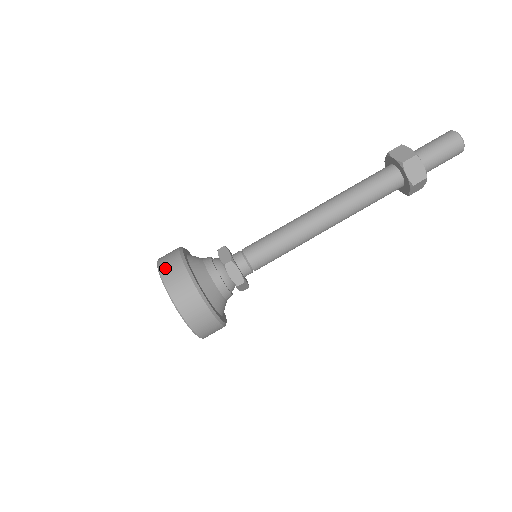
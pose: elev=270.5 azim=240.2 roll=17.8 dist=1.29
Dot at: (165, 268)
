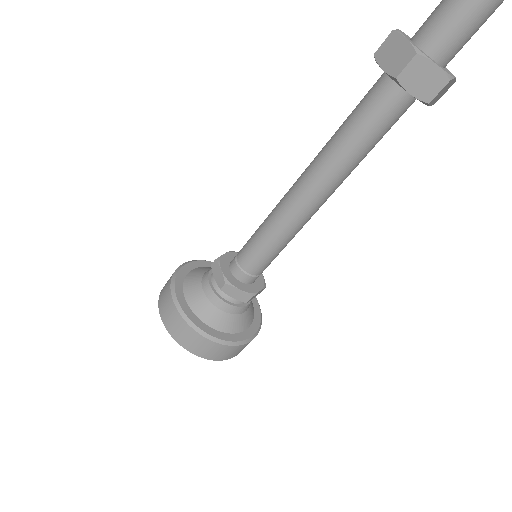
Dot at: (164, 314)
